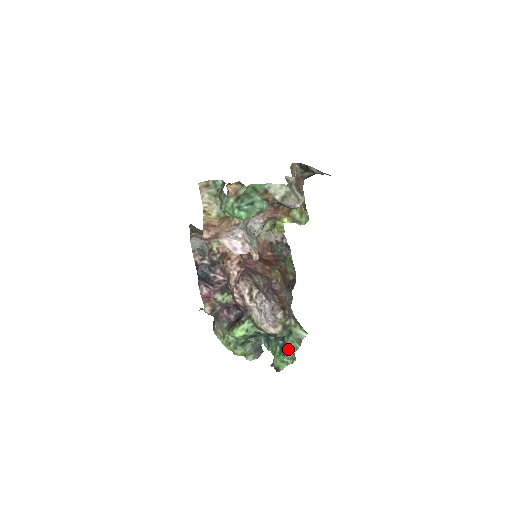
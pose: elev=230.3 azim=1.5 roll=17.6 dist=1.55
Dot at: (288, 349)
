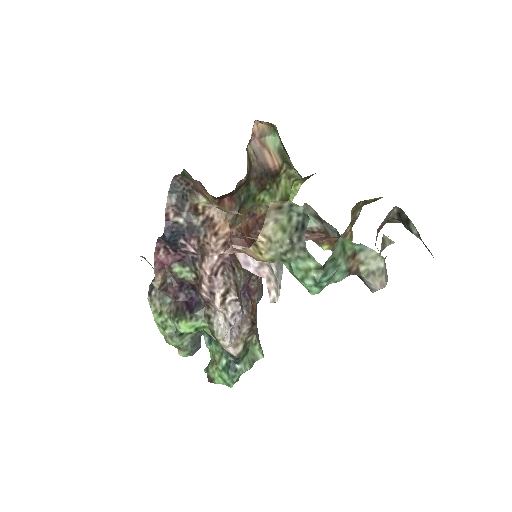
Dot at: (237, 371)
